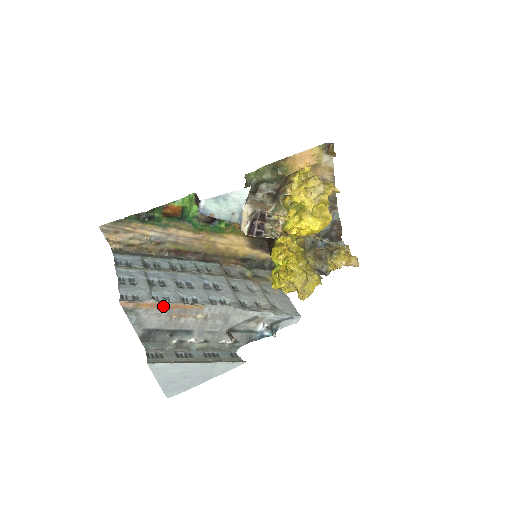
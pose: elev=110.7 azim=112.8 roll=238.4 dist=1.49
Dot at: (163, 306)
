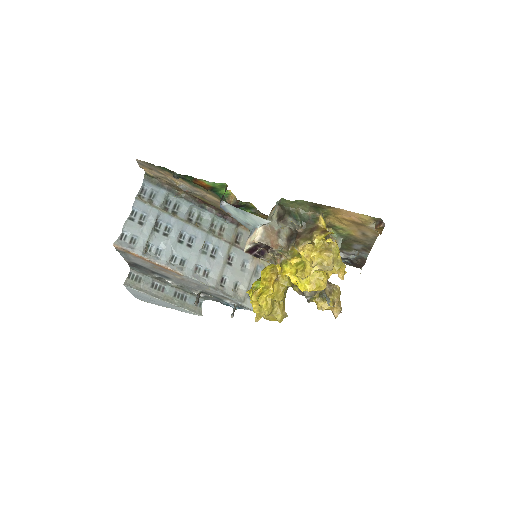
Dot at: (149, 261)
